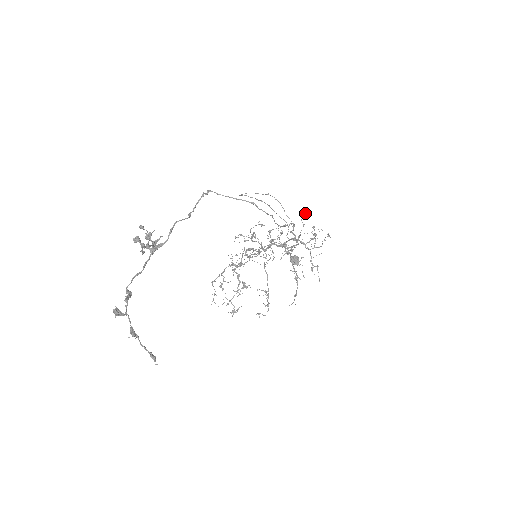
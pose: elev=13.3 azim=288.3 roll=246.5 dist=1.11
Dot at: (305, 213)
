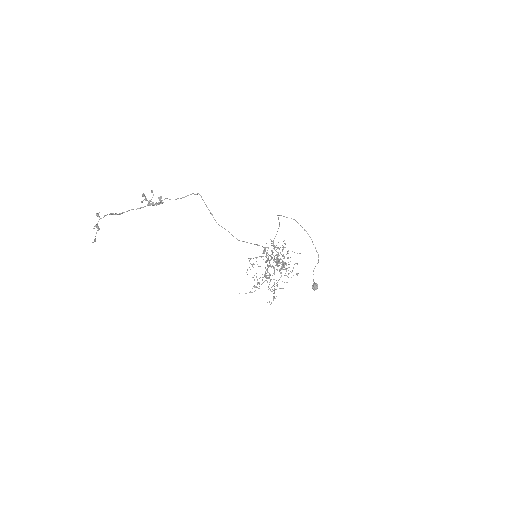
Dot at: (283, 248)
